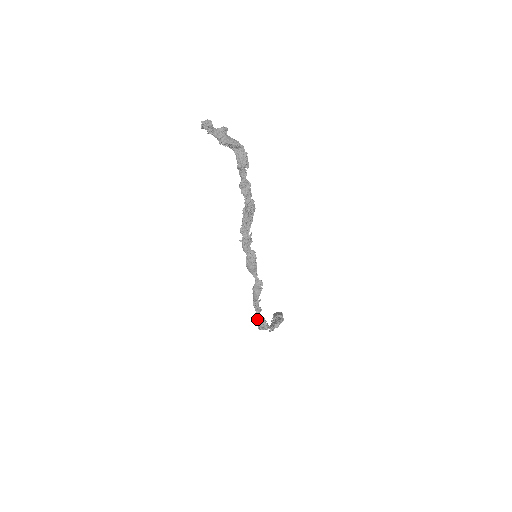
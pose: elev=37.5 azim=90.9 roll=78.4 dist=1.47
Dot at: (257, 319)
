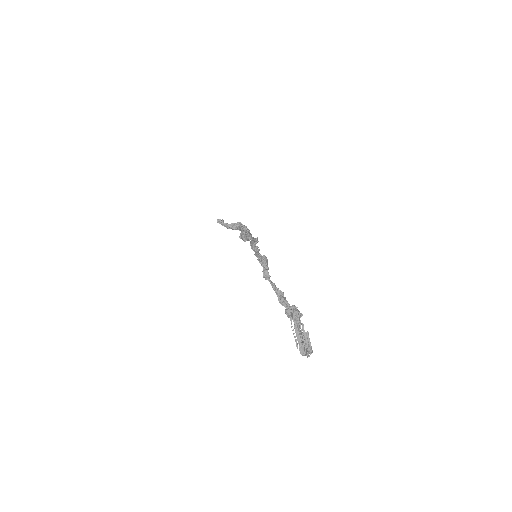
Dot at: (257, 255)
